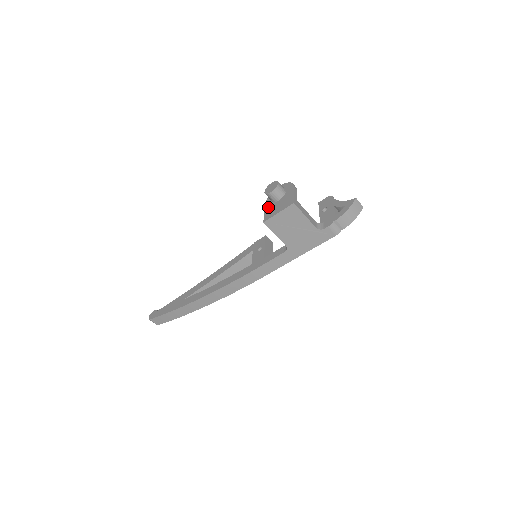
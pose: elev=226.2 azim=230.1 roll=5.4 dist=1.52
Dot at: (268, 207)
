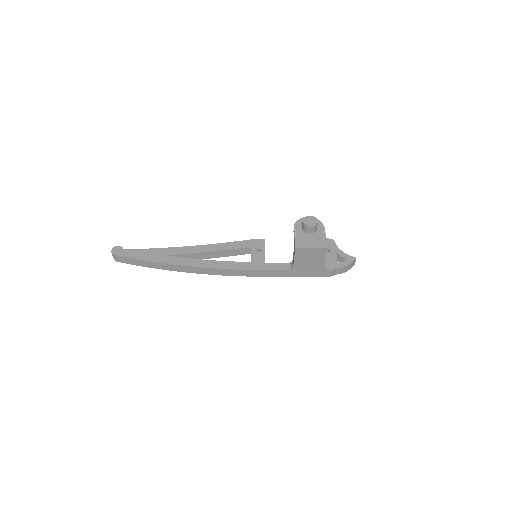
Dot at: (299, 234)
